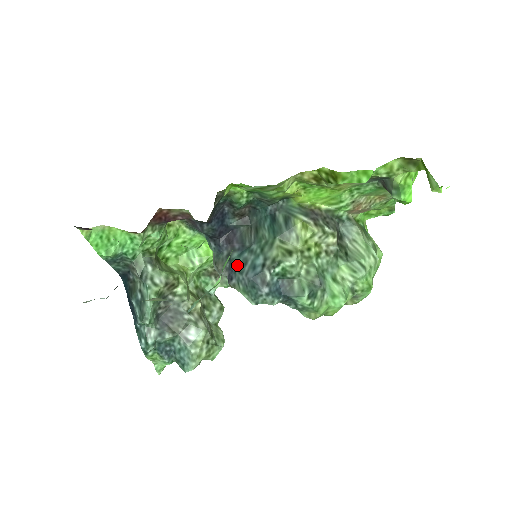
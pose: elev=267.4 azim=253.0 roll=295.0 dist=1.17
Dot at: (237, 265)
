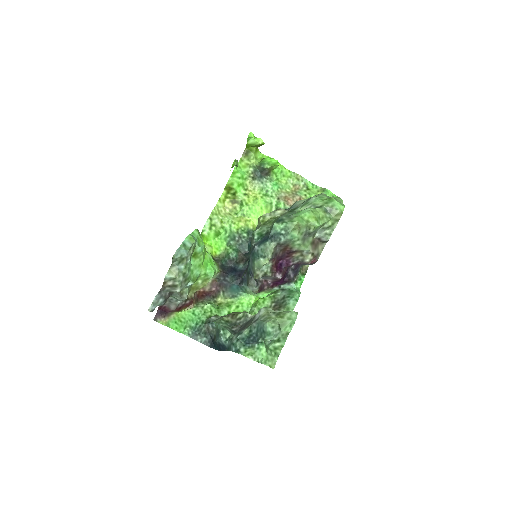
Dot at: (249, 267)
